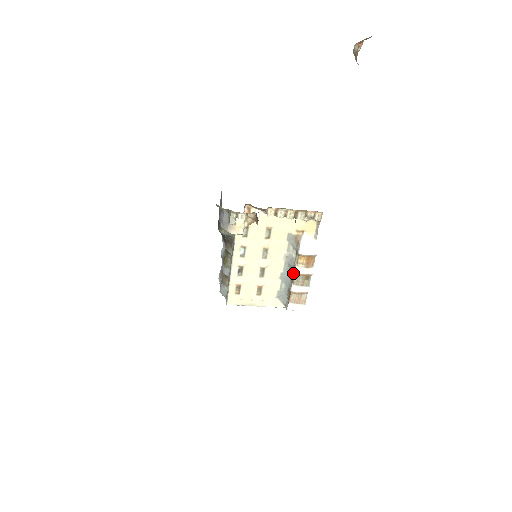
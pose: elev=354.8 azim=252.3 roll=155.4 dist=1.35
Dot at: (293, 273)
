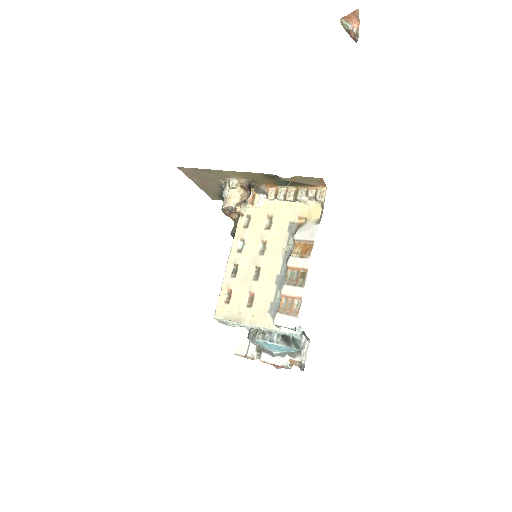
Dot at: (287, 269)
